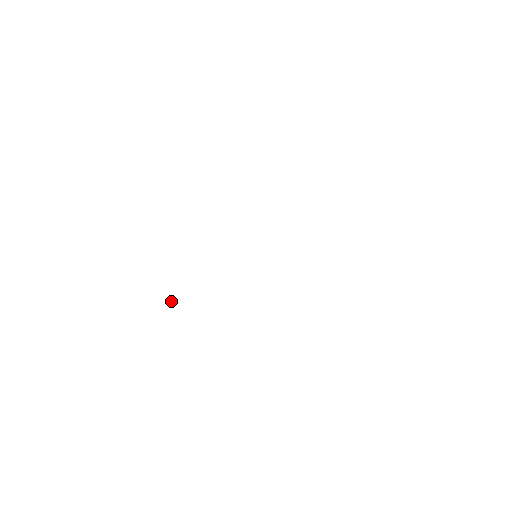
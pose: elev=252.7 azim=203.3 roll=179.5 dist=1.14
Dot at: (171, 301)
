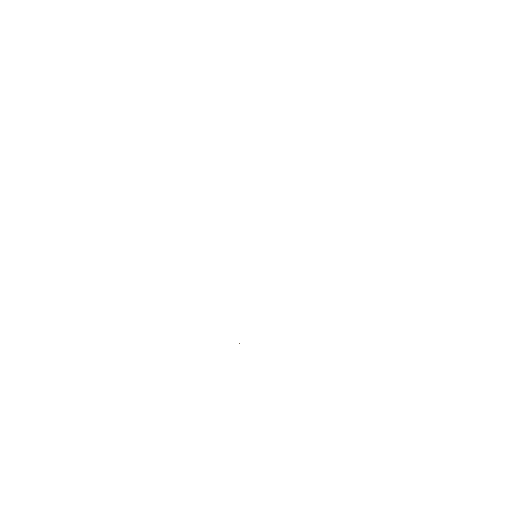
Dot at: (239, 343)
